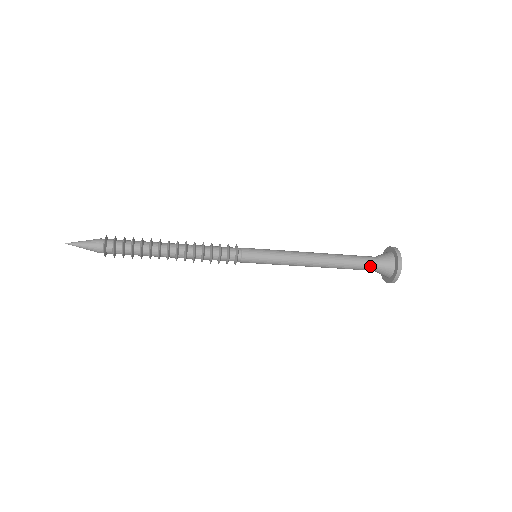
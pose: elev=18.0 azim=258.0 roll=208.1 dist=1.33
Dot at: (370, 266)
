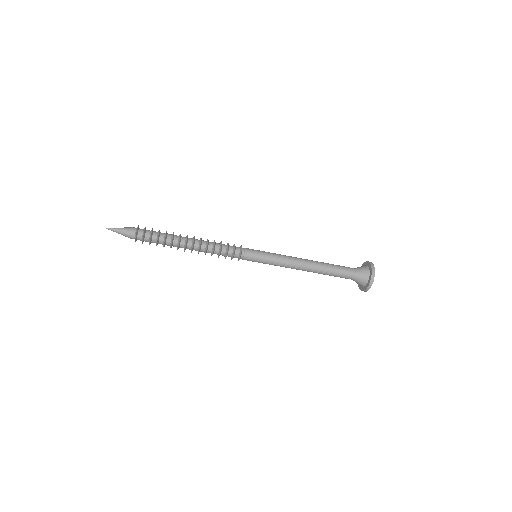
Dot at: (349, 269)
